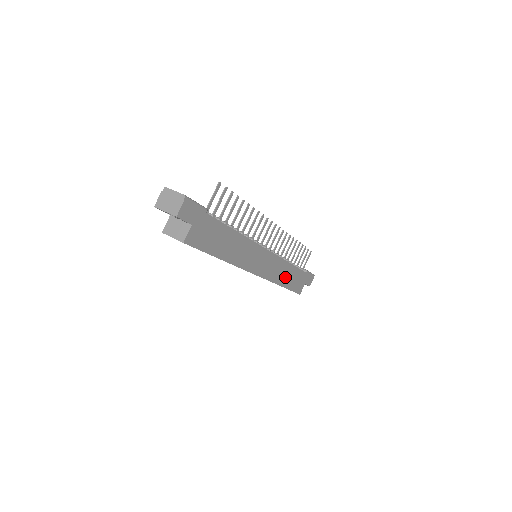
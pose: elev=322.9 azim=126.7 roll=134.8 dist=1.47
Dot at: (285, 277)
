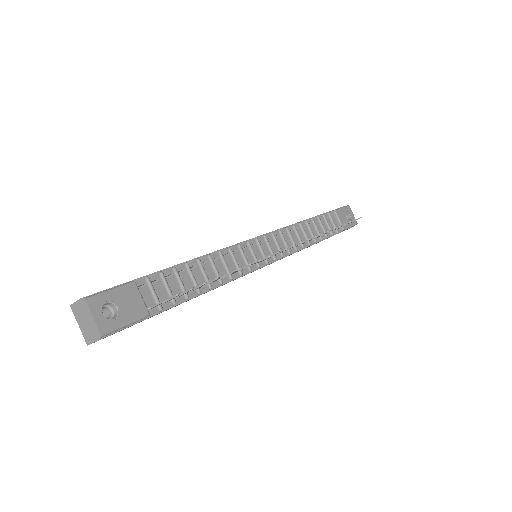
Dot at: occluded
